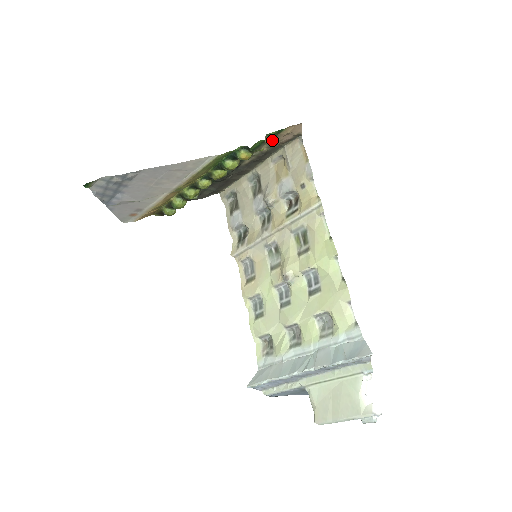
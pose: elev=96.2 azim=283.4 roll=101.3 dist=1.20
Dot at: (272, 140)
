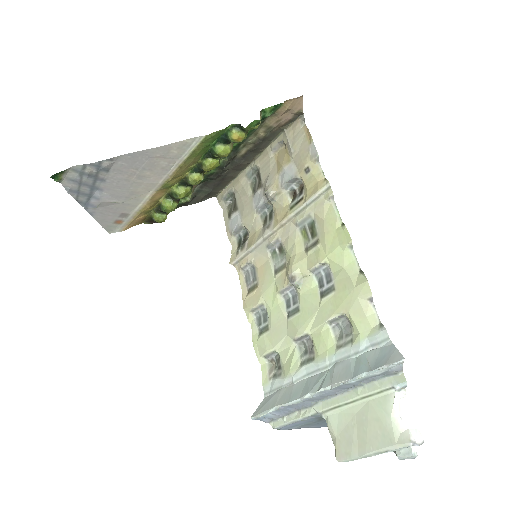
Dot at: (269, 121)
